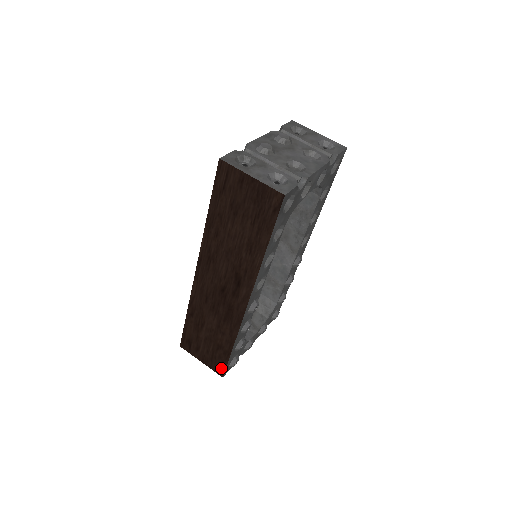
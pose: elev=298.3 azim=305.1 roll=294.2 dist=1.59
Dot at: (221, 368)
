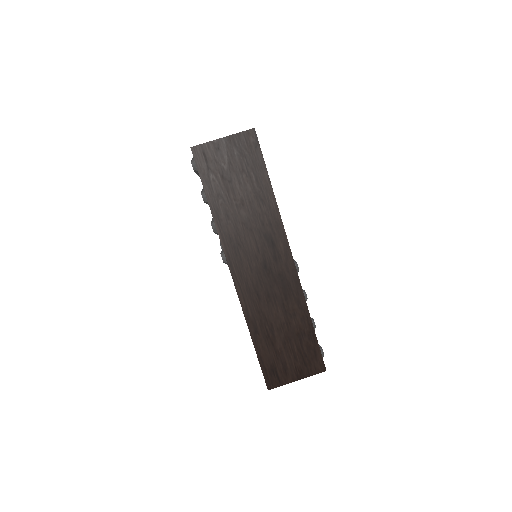
Dot at: (318, 361)
